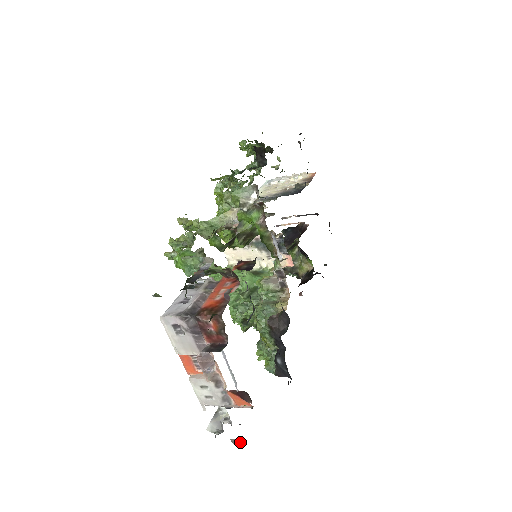
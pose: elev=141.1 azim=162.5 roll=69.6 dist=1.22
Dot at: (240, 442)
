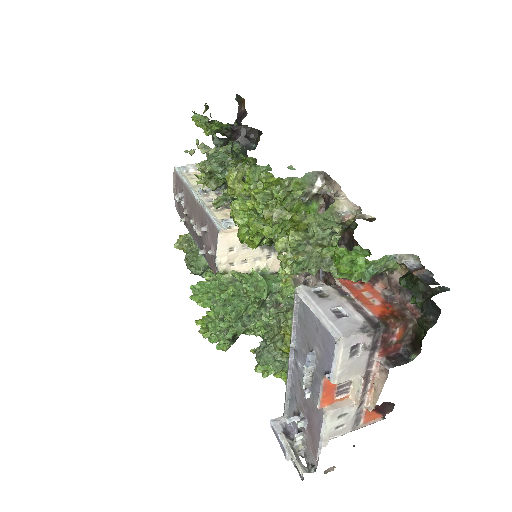
Dot at: (330, 469)
